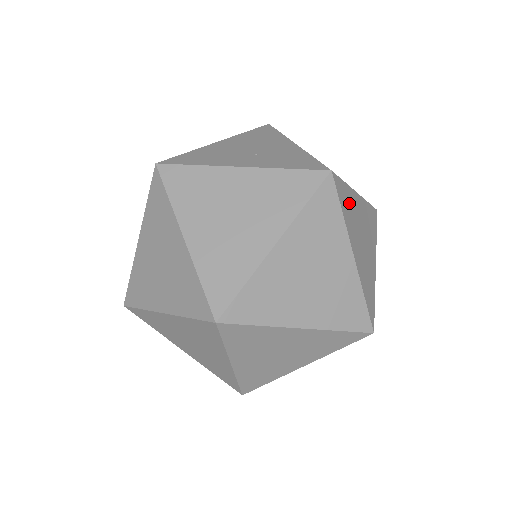
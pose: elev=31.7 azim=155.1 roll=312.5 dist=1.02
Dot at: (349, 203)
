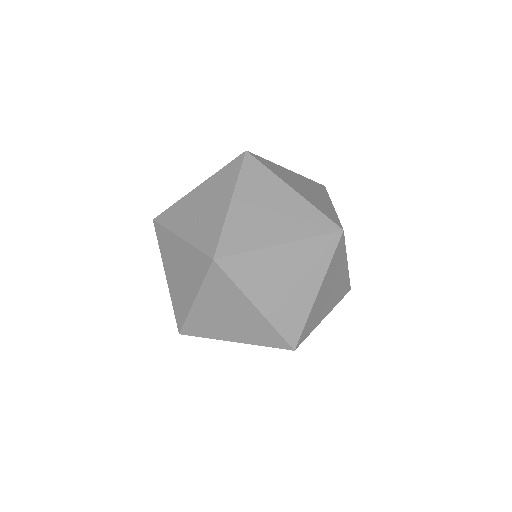
Dot at: (253, 266)
